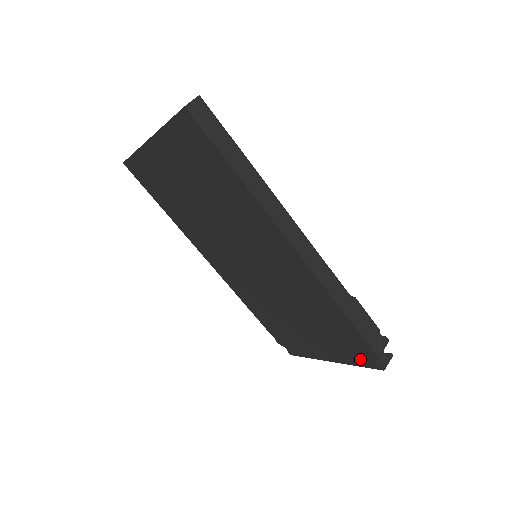
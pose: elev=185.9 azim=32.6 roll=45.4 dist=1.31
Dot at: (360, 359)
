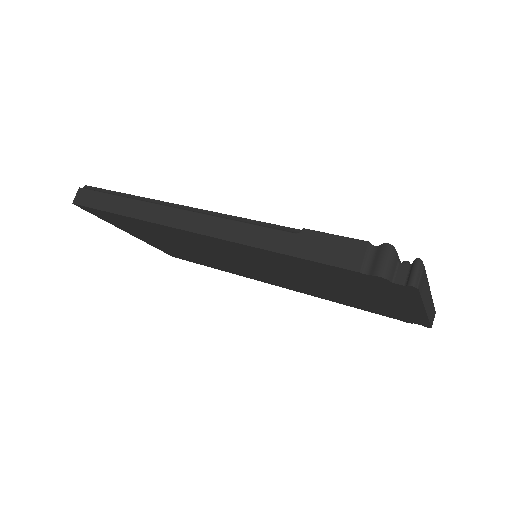
Dot at: (400, 292)
